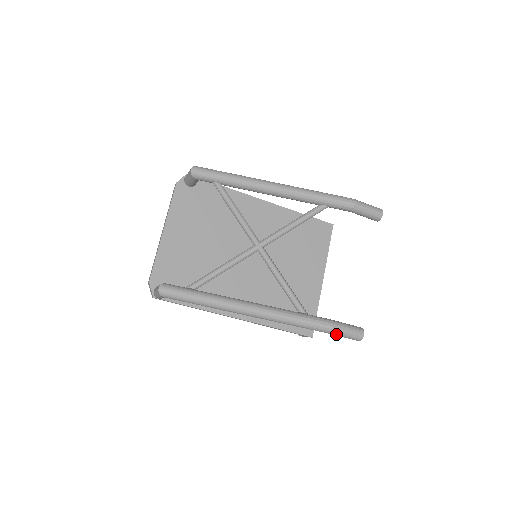
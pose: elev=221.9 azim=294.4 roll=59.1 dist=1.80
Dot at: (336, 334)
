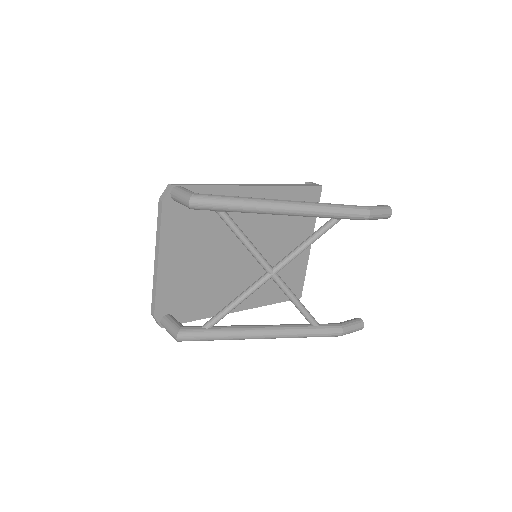
Dot at: occluded
